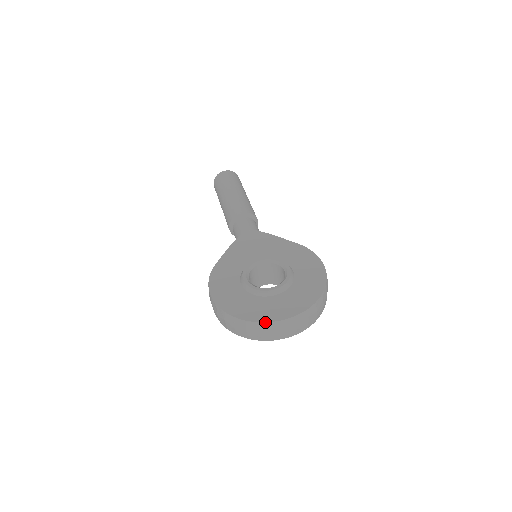
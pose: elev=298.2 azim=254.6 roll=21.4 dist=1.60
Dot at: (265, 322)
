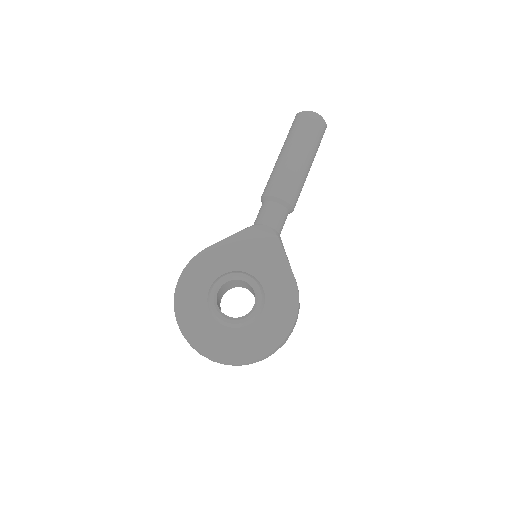
Dot at: (195, 349)
